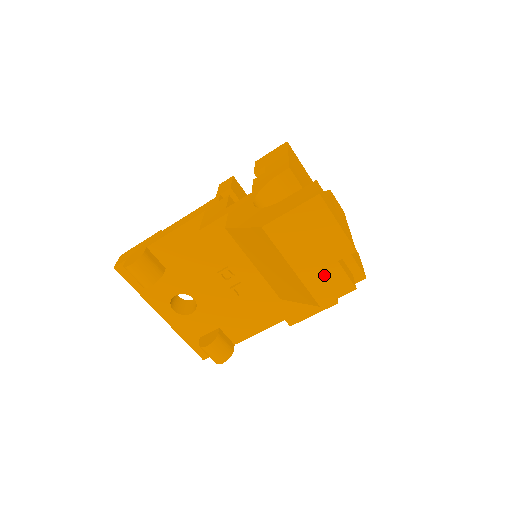
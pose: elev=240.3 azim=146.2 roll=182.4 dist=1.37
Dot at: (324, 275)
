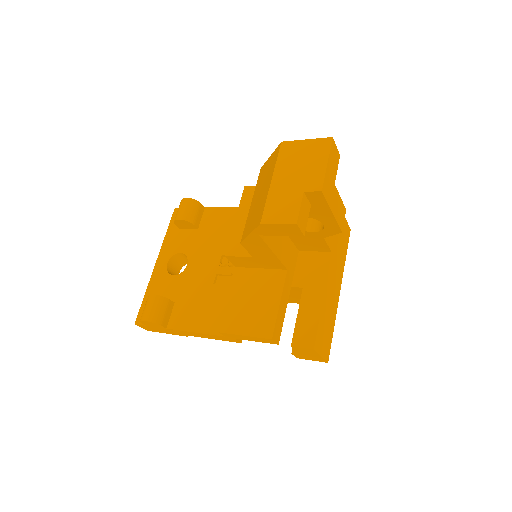
Dot at: (286, 198)
